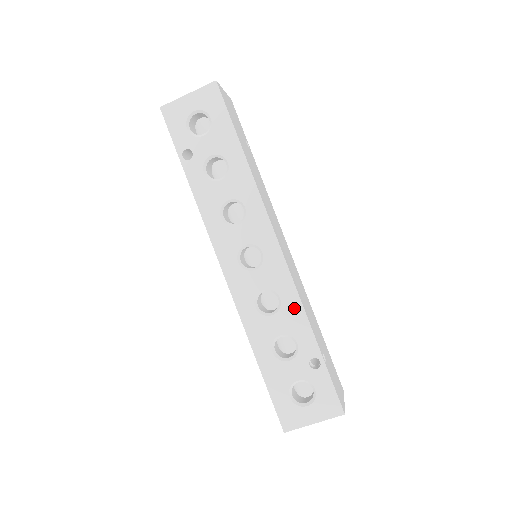
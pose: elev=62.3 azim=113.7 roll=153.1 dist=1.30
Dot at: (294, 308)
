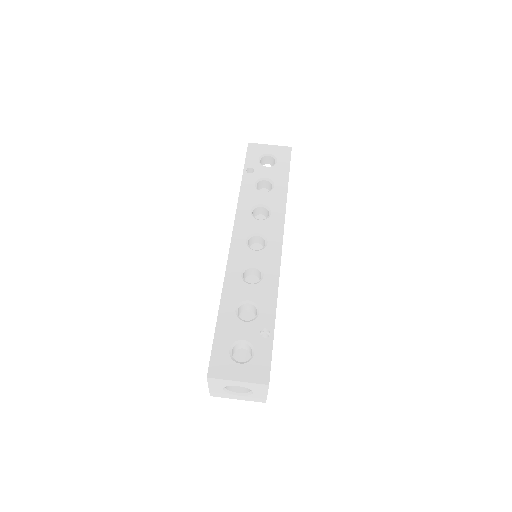
Dot at: (271, 287)
